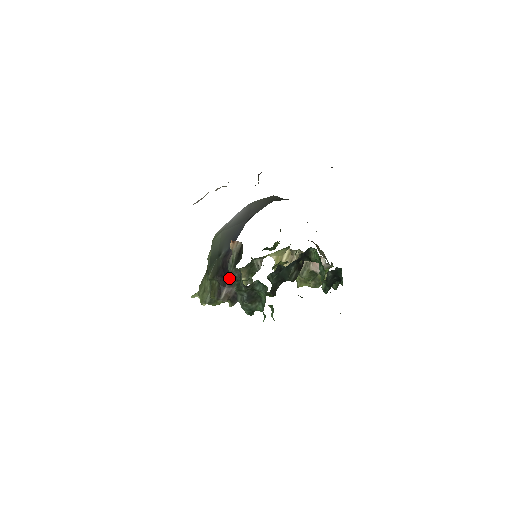
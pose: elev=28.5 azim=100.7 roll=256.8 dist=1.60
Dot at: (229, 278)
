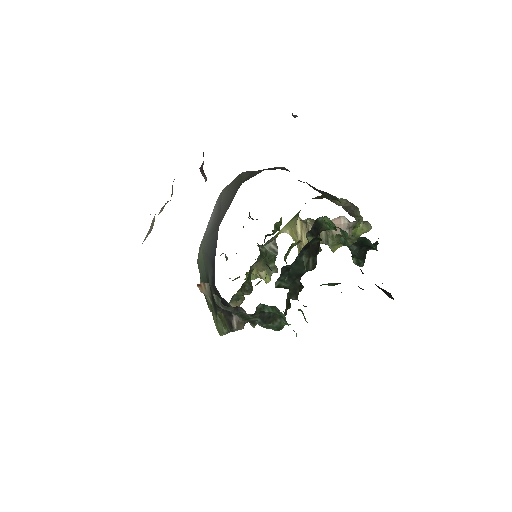
Dot at: occluded
